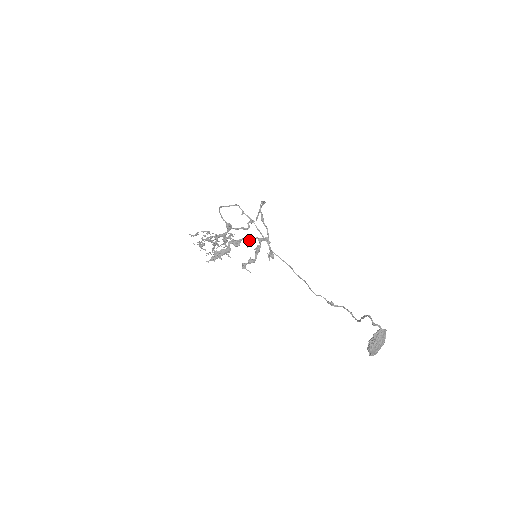
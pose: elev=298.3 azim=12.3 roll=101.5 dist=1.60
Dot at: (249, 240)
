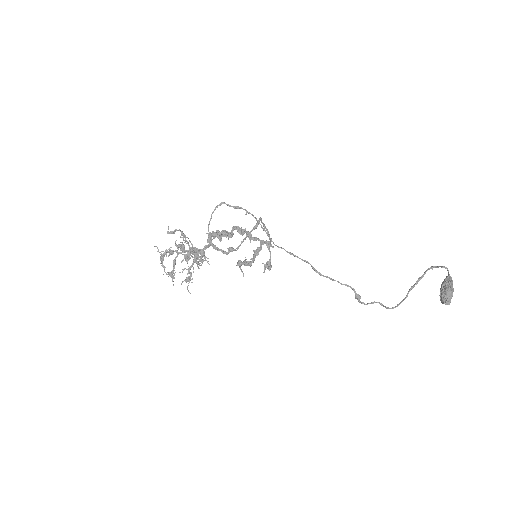
Dot at: occluded
